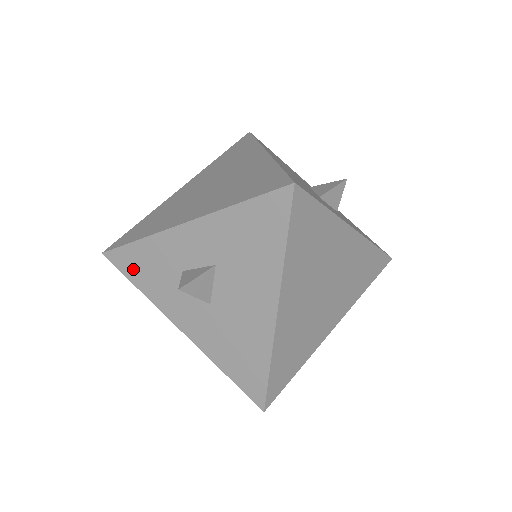
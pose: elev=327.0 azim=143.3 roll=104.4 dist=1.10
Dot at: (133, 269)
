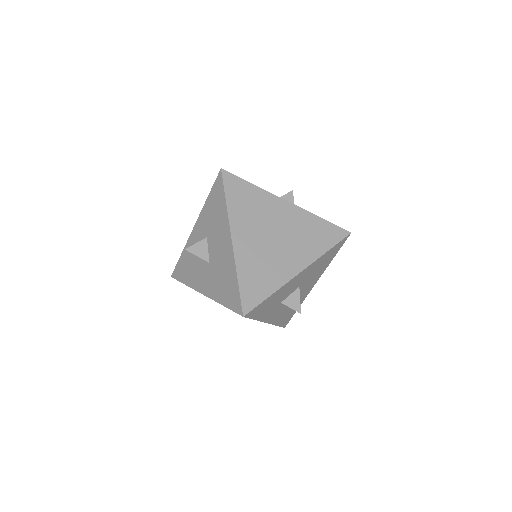
Dot at: (182, 274)
